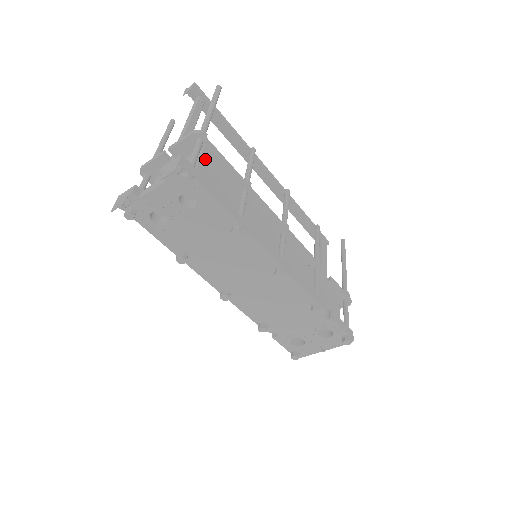
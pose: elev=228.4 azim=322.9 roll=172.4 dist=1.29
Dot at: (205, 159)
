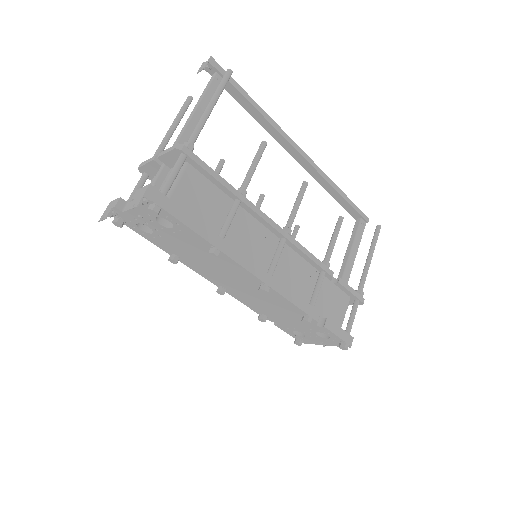
Dot at: (189, 174)
